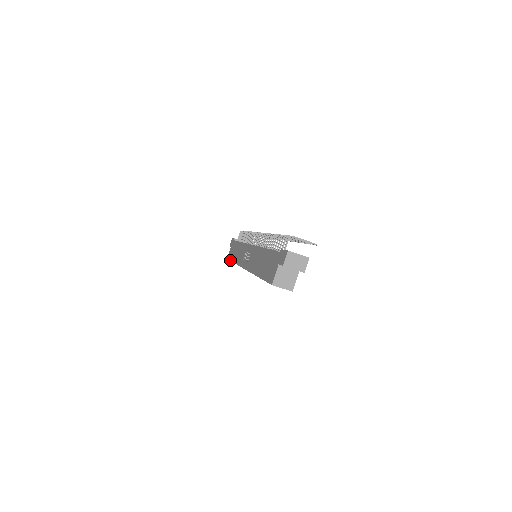
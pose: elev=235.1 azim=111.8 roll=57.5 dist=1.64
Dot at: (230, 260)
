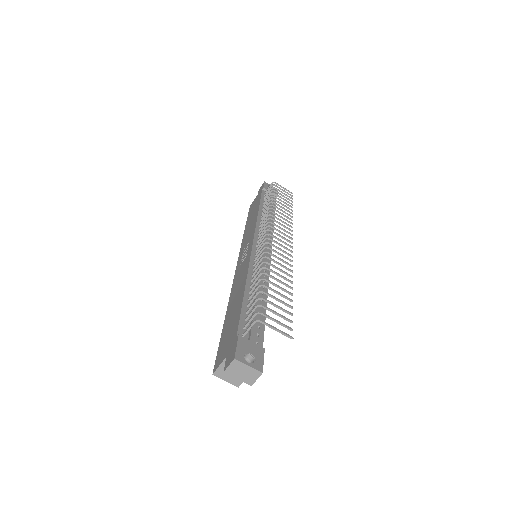
Dot at: (247, 218)
